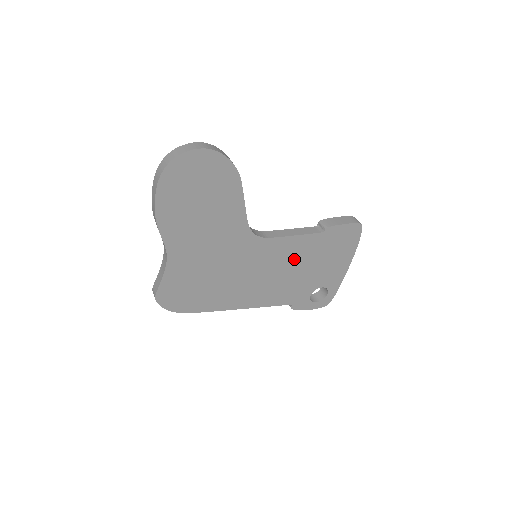
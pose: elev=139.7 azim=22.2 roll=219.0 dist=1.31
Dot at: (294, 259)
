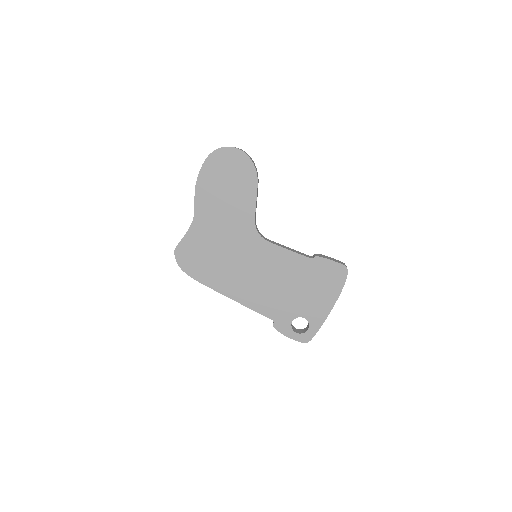
Dot at: (284, 273)
